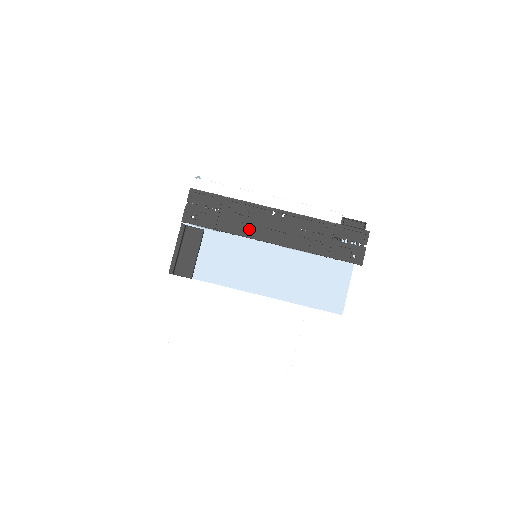
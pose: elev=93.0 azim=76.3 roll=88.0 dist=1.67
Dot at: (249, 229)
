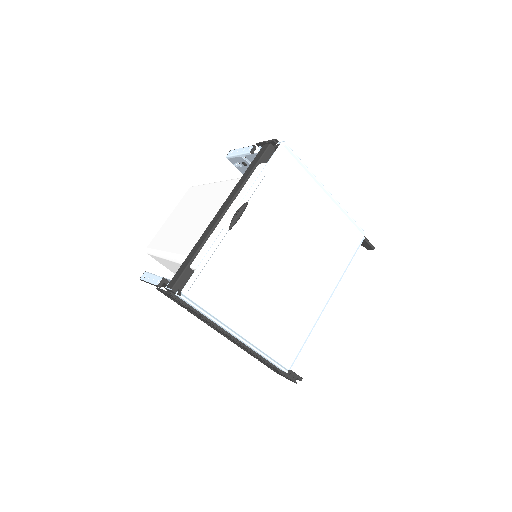
Dot at: (210, 325)
